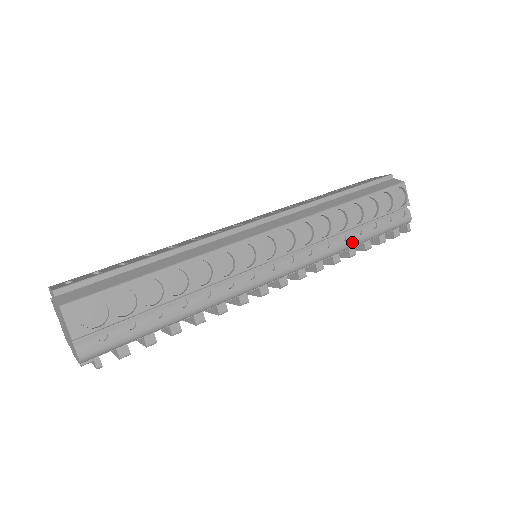
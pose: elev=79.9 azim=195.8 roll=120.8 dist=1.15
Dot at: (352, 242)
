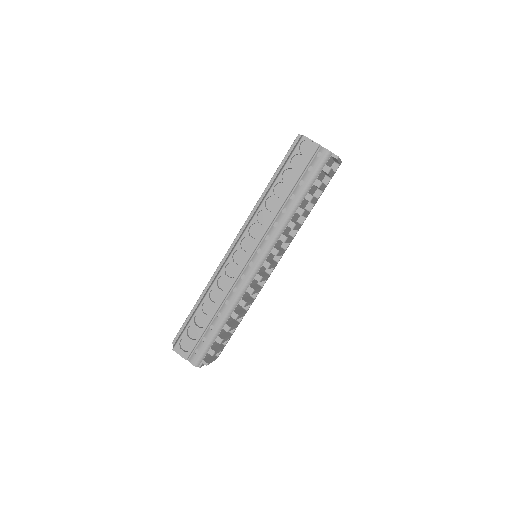
Dot at: (292, 208)
